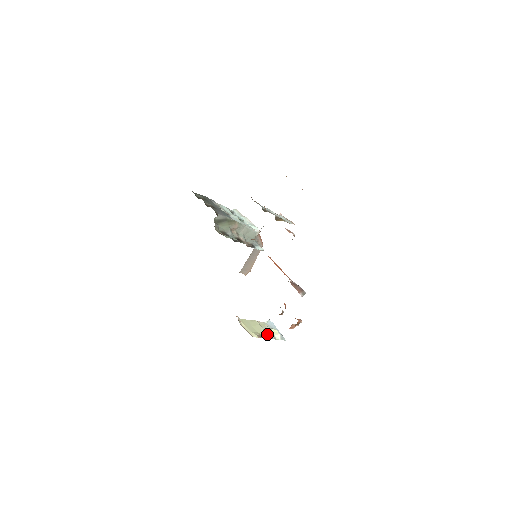
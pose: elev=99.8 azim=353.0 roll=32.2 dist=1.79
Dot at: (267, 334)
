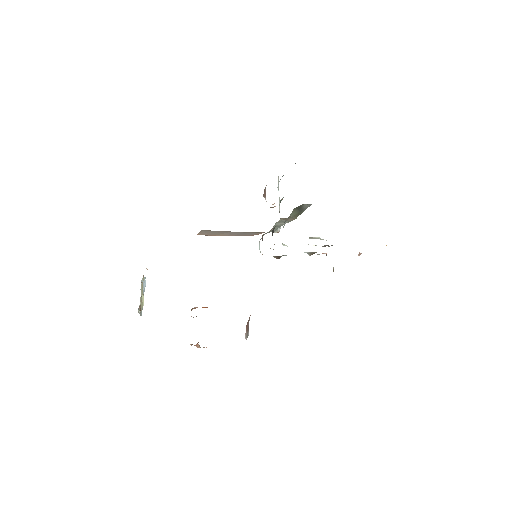
Dot at: occluded
